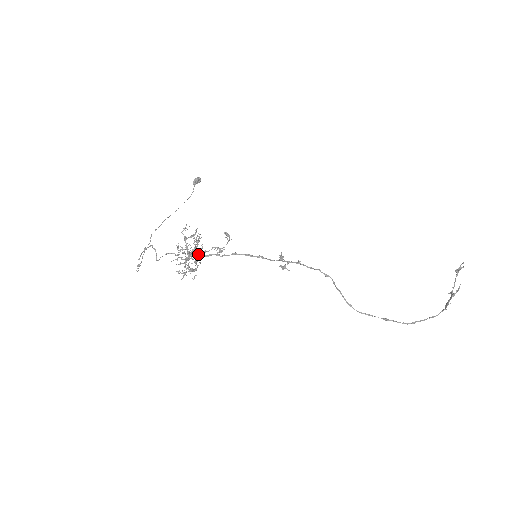
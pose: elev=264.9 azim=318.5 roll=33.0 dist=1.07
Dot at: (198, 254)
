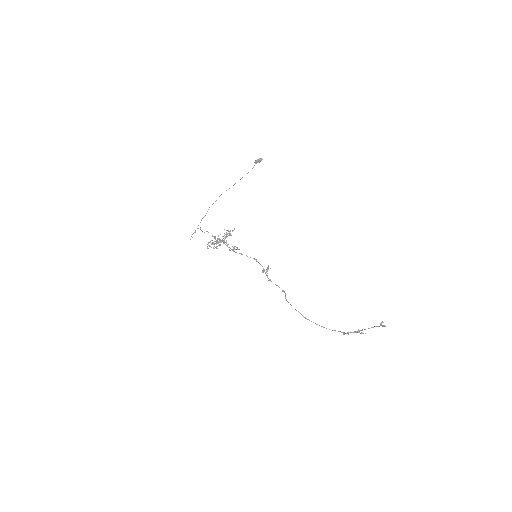
Dot at: (223, 243)
